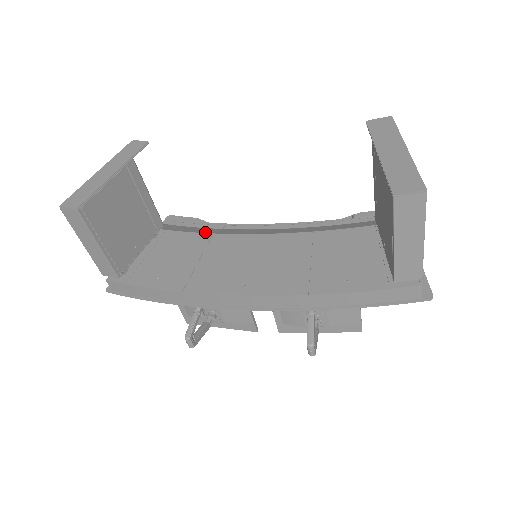
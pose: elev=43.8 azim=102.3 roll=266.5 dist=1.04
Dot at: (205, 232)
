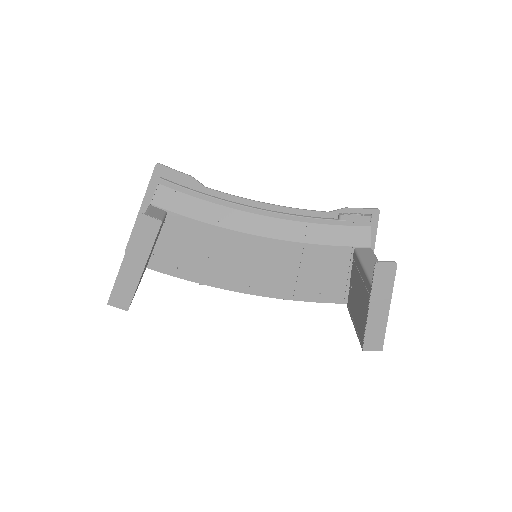
Dot at: (209, 221)
